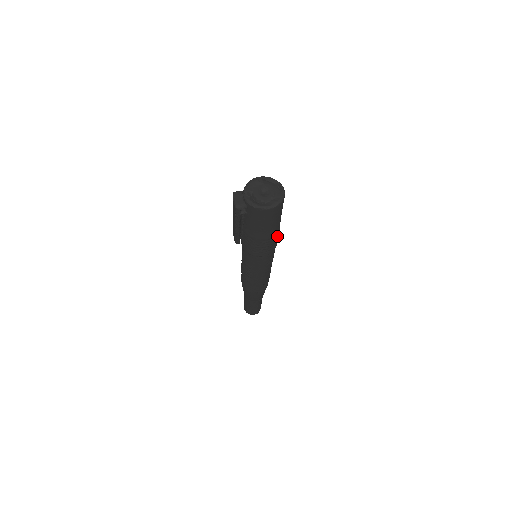
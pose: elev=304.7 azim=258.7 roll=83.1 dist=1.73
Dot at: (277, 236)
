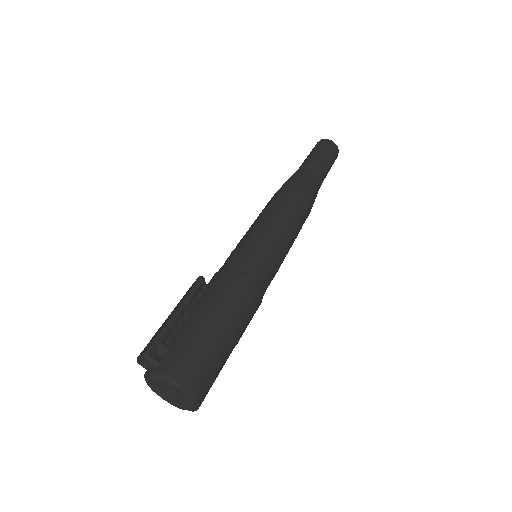
Dot at: occluded
